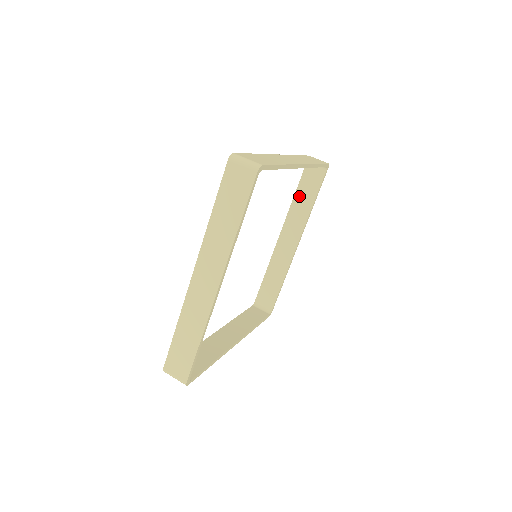
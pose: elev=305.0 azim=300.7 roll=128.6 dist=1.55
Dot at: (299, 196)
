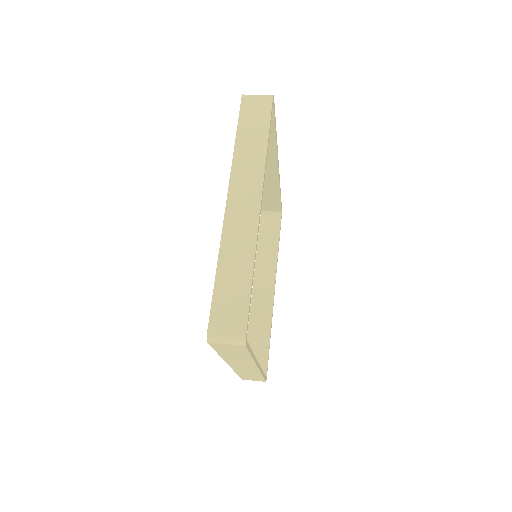
Dot at: (262, 244)
